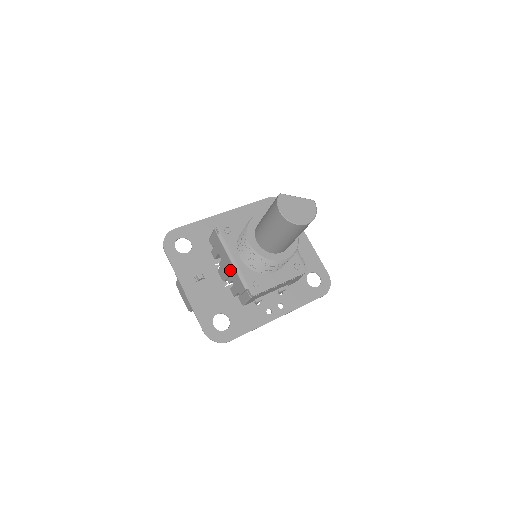
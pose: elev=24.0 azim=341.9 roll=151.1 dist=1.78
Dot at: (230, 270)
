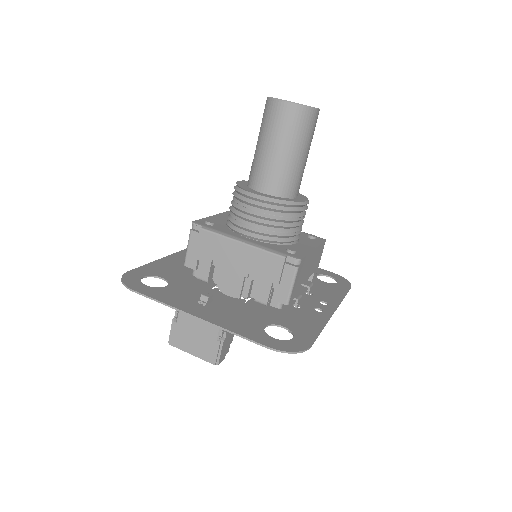
Dot at: (244, 261)
